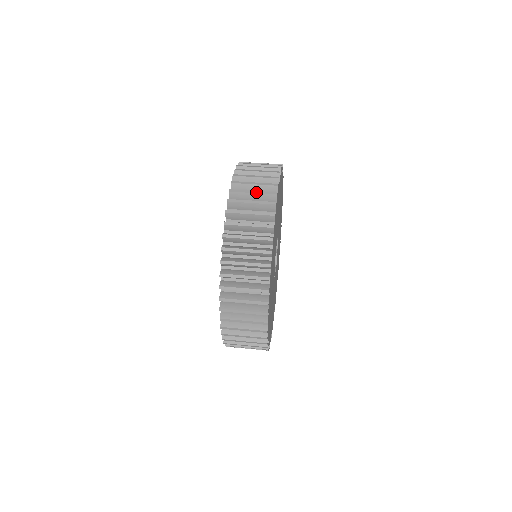
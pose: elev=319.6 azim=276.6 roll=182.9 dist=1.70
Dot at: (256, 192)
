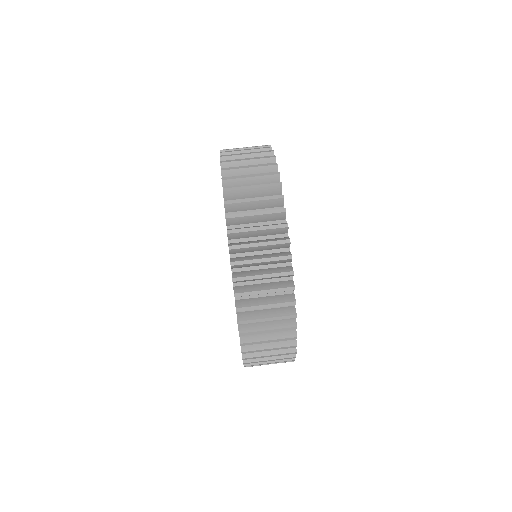
Dot at: (250, 153)
